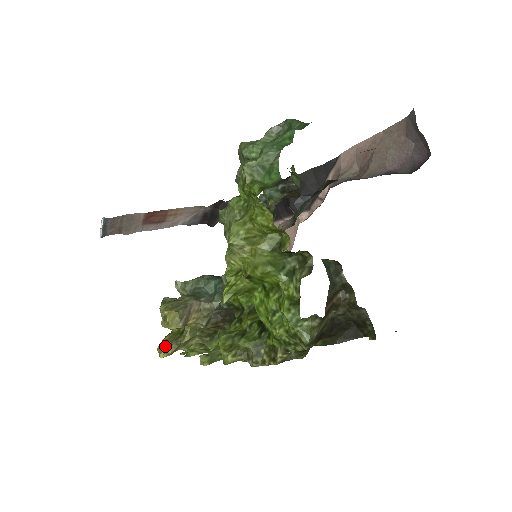
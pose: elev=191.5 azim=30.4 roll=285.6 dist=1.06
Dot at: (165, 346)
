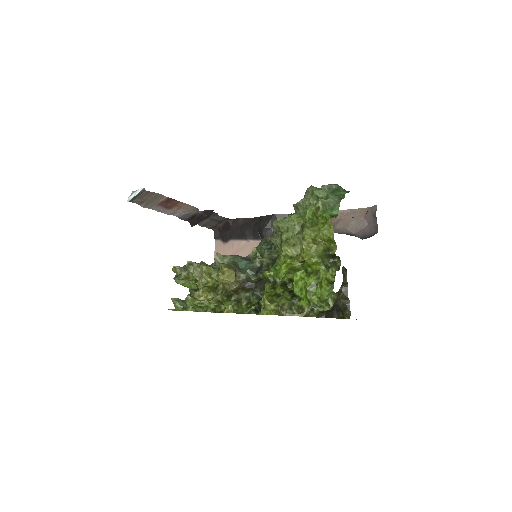
Dot at: (206, 293)
